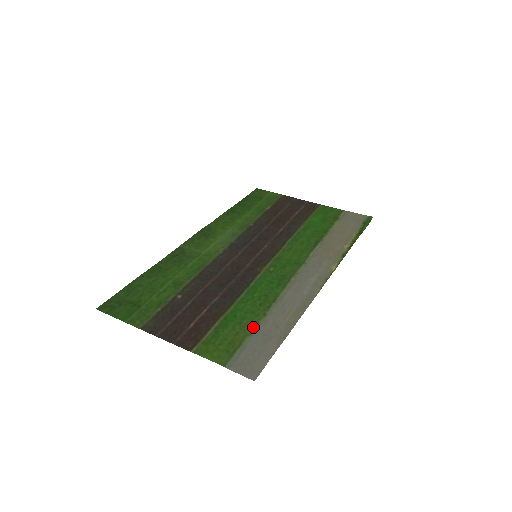
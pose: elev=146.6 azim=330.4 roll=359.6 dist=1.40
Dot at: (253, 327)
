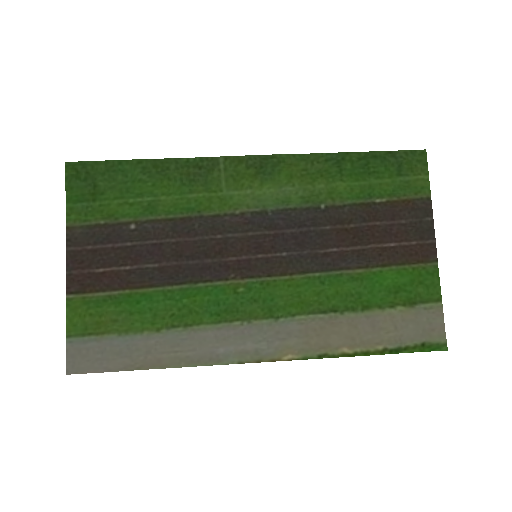
Dot at: (133, 330)
